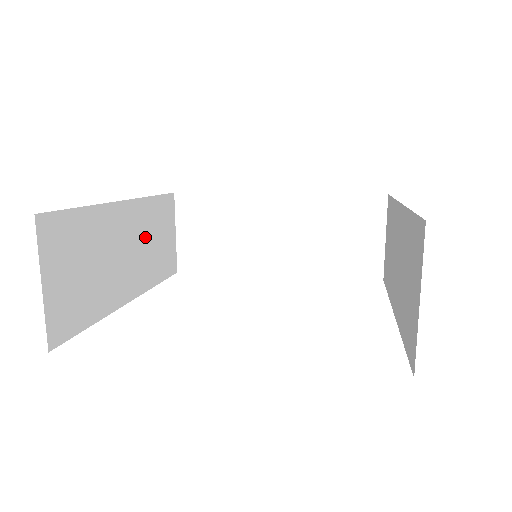
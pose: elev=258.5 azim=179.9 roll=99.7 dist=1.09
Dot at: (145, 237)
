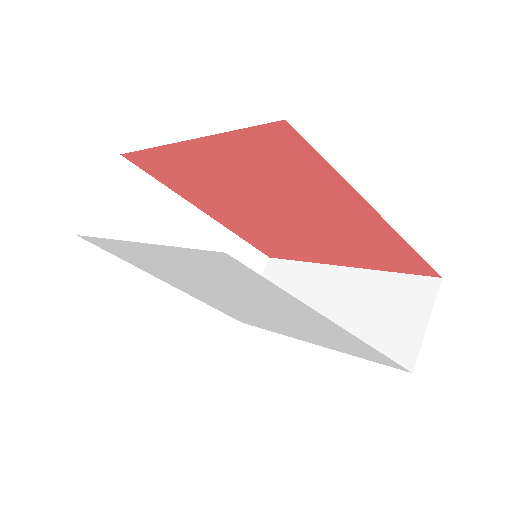
Dot at: occluded
